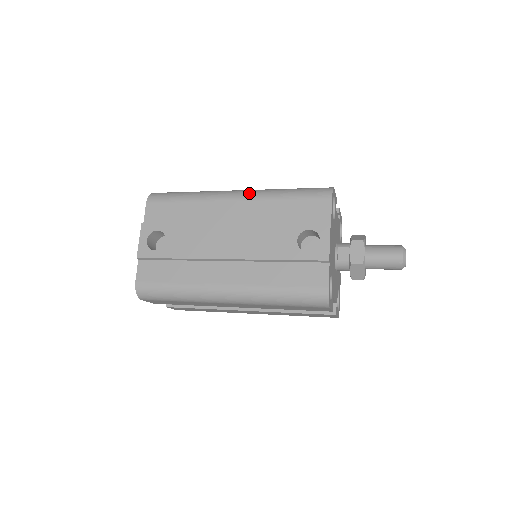
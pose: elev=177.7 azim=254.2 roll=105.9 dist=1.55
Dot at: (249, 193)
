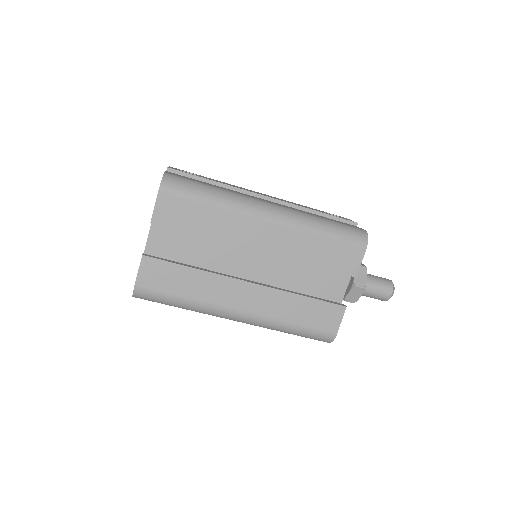
Dot at: occluded
